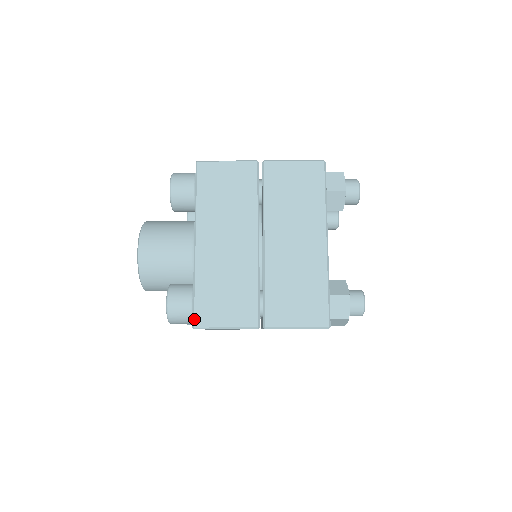
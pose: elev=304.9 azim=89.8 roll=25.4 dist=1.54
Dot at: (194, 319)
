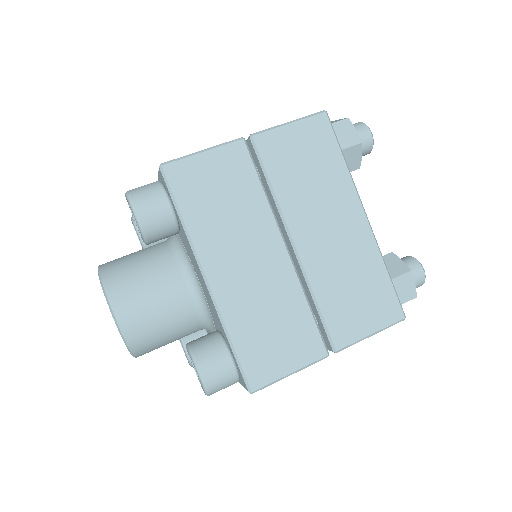
Dot at: (247, 382)
